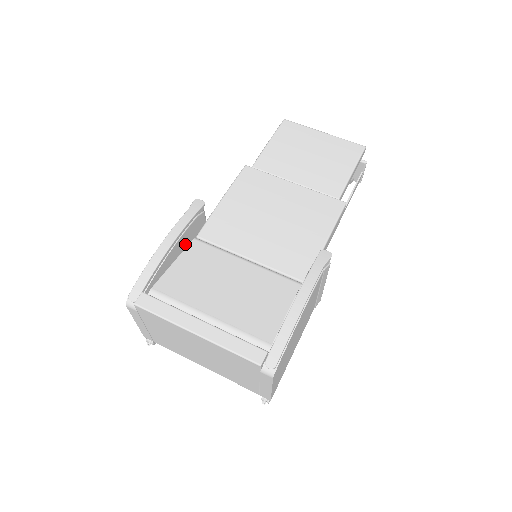
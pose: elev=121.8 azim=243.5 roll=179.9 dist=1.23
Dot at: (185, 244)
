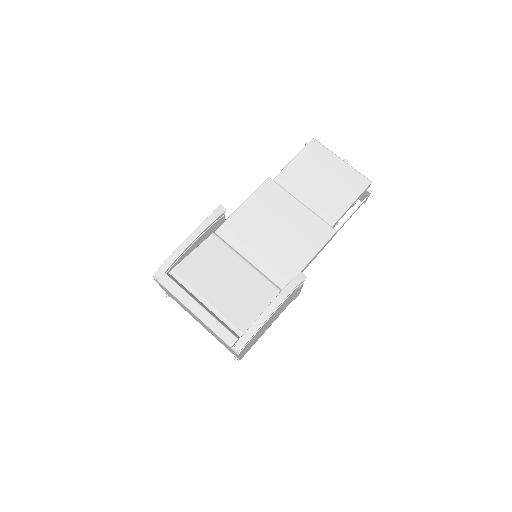
Dot at: (204, 238)
